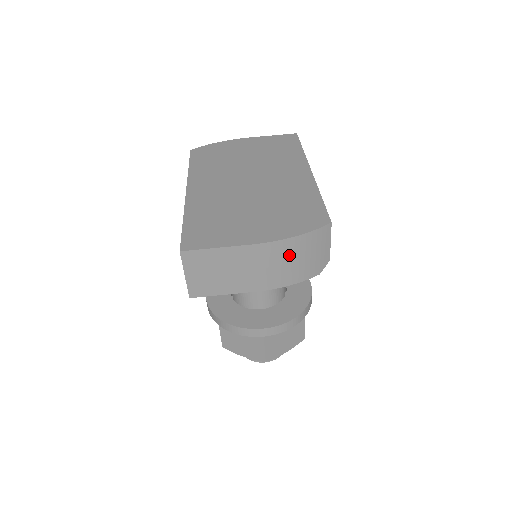
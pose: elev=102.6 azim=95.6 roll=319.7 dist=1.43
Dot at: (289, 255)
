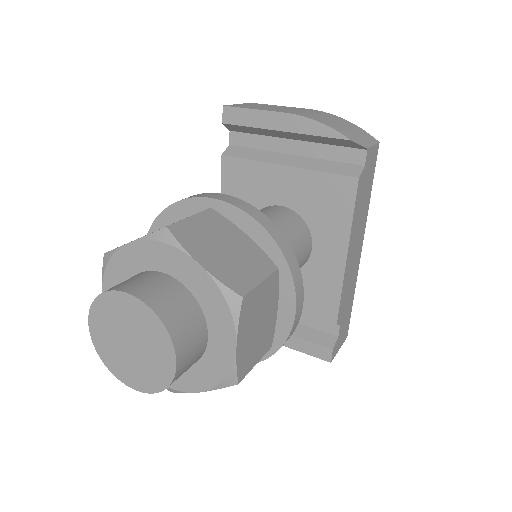
Dot at: (332, 119)
